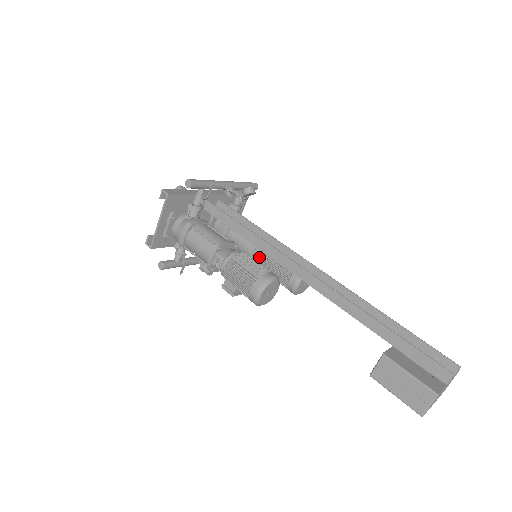
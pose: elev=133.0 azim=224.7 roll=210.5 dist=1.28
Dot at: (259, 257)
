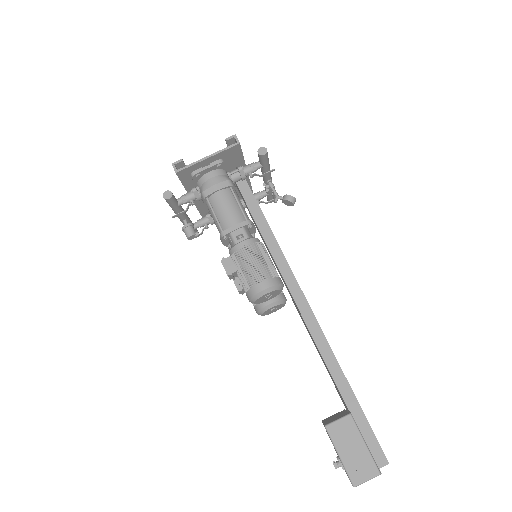
Dot at: occluded
